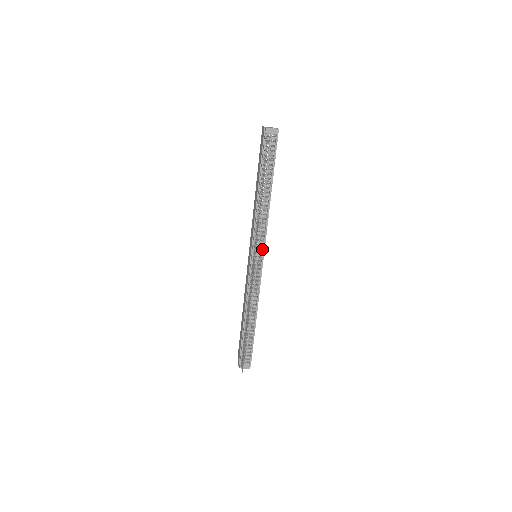
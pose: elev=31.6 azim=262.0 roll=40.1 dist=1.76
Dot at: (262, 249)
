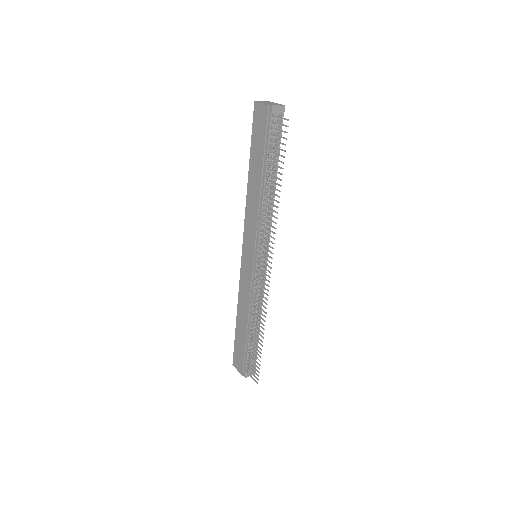
Dot at: occluded
